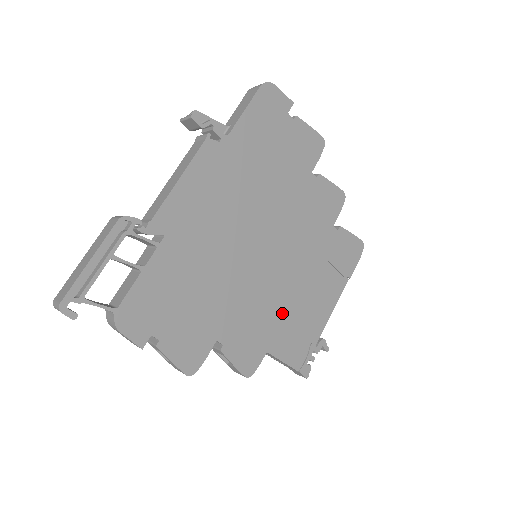
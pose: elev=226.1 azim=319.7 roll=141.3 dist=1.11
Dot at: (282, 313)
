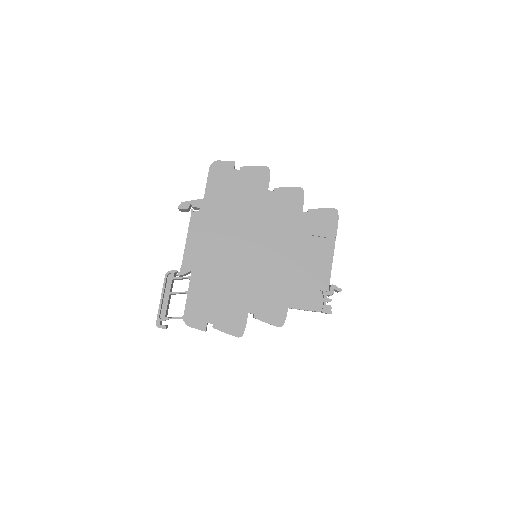
Dot at: (288, 281)
